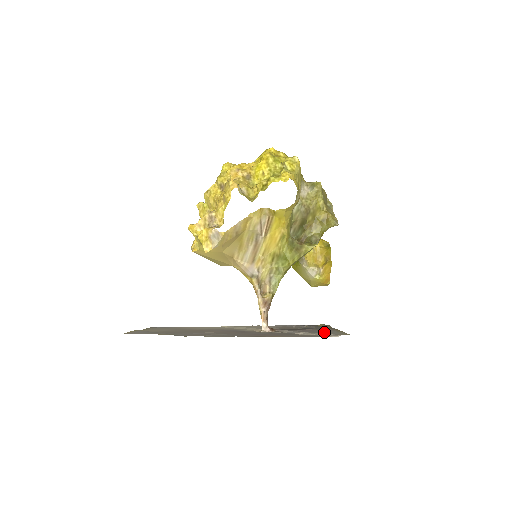
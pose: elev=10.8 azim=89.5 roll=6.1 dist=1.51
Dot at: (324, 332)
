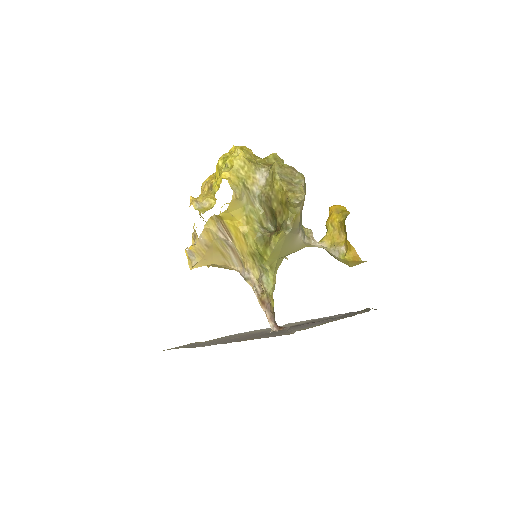
Dot at: (305, 327)
